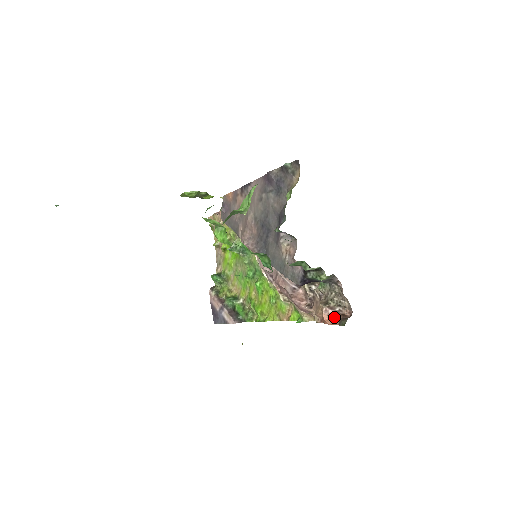
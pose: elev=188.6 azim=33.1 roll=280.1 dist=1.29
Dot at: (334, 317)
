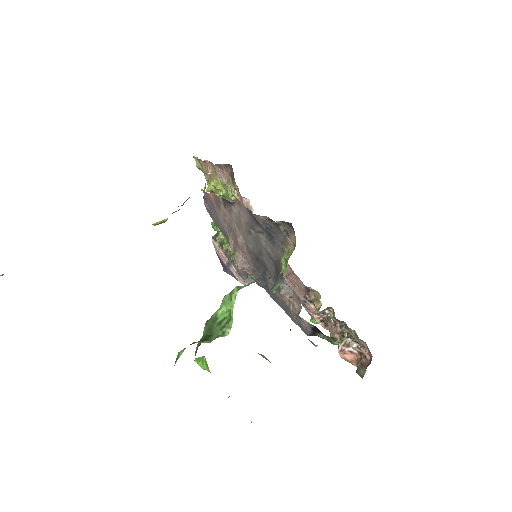
Dot at: (351, 355)
